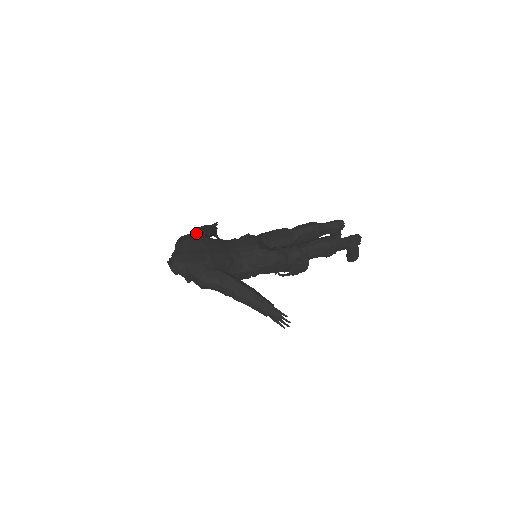
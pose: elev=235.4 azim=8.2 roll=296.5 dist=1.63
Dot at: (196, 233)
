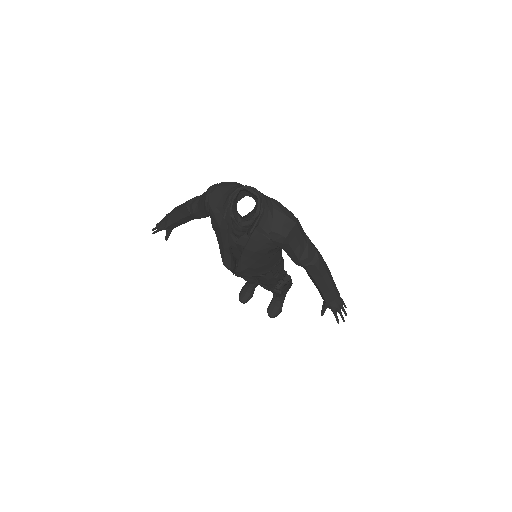
Dot at: occluded
